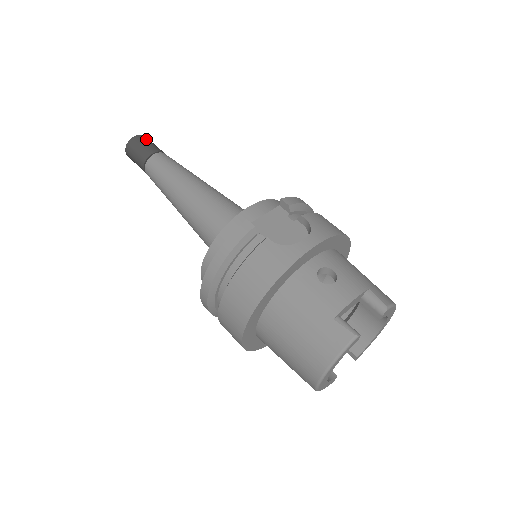
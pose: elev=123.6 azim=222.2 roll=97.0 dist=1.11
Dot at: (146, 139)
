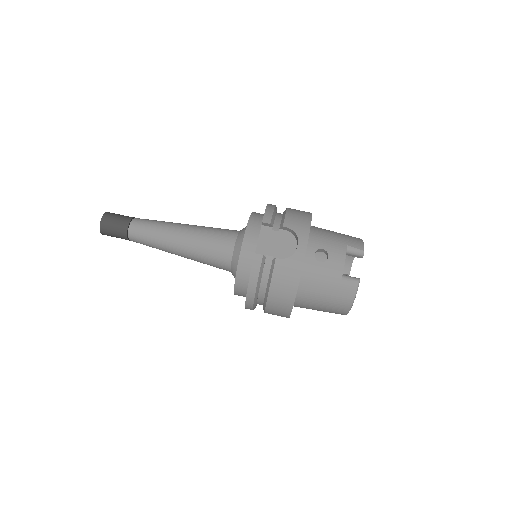
Dot at: (111, 216)
